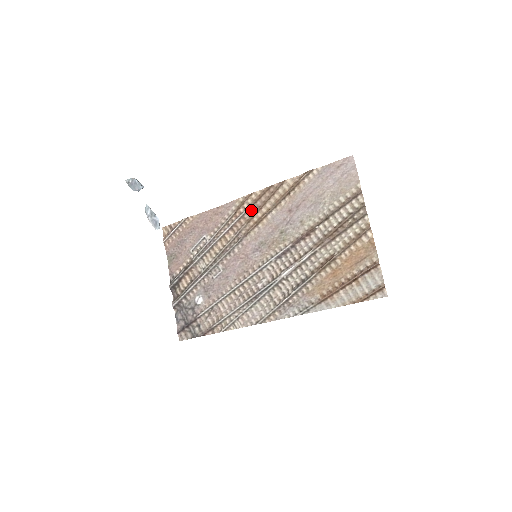
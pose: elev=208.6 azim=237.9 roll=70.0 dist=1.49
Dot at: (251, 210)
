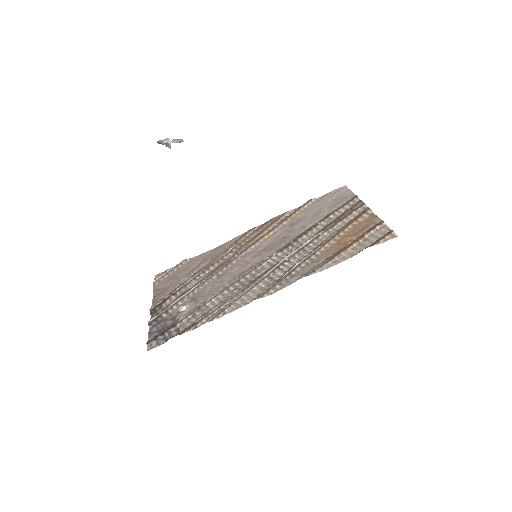
Dot at: (253, 235)
